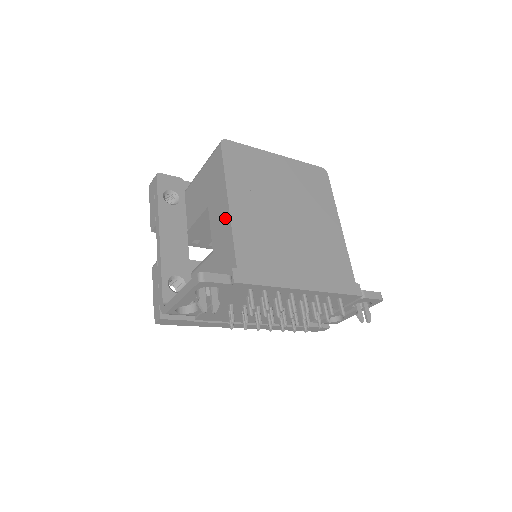
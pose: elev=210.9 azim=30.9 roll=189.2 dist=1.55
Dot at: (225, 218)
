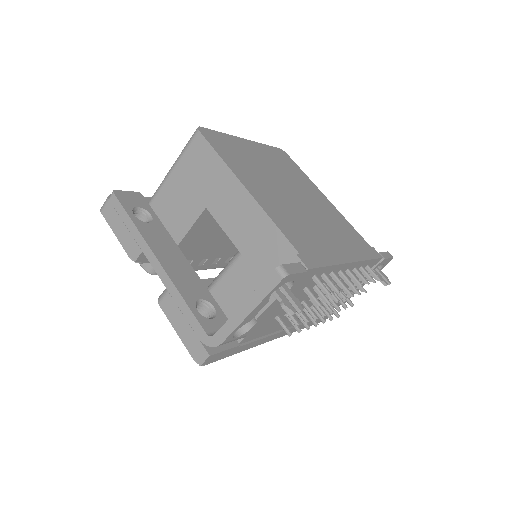
Dot at: (249, 208)
